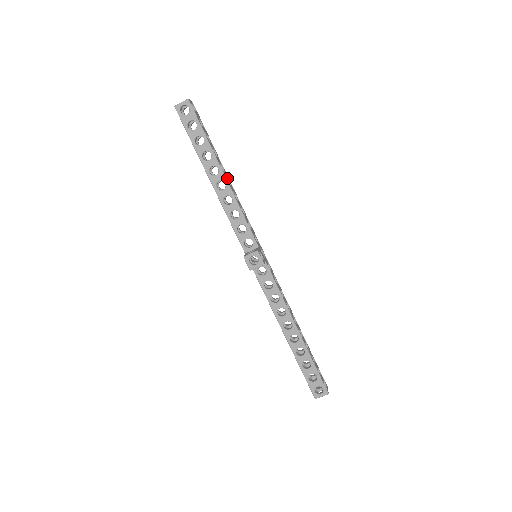
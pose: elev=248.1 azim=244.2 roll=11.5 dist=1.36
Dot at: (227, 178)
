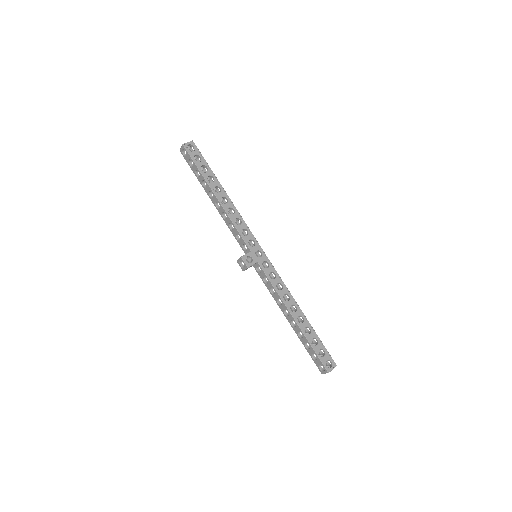
Dot at: (224, 197)
